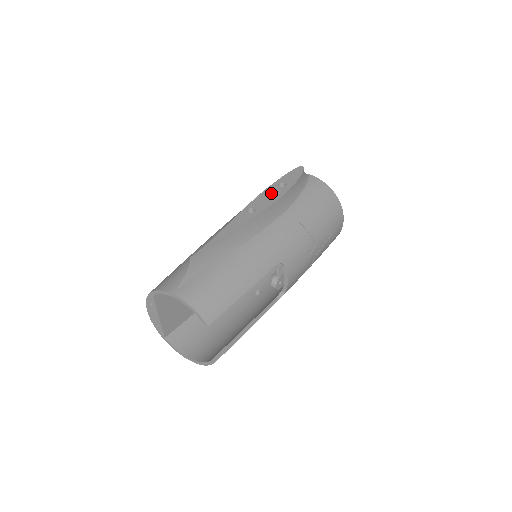
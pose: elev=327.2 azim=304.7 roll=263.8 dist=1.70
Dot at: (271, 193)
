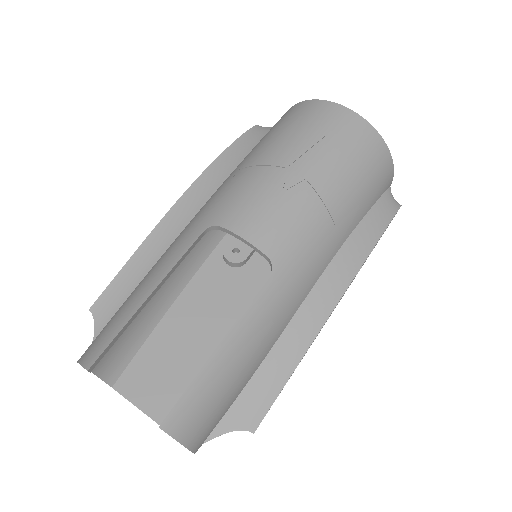
Dot at: occluded
